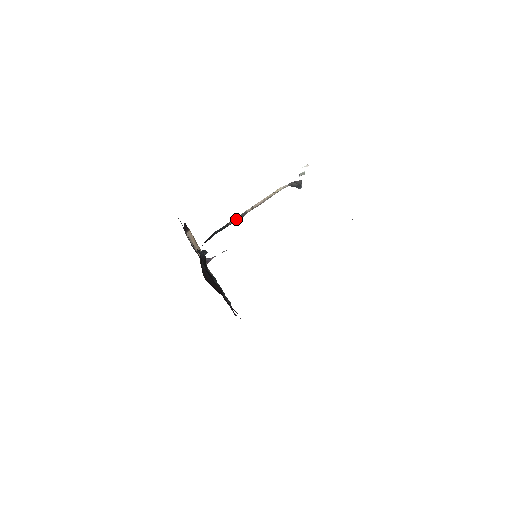
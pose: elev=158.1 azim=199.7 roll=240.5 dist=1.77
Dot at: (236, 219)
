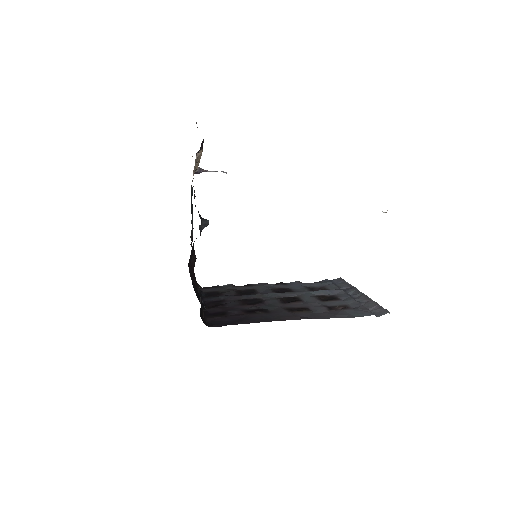
Dot at: occluded
